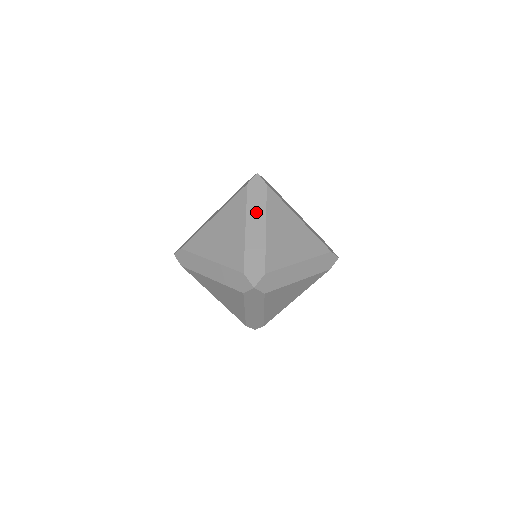
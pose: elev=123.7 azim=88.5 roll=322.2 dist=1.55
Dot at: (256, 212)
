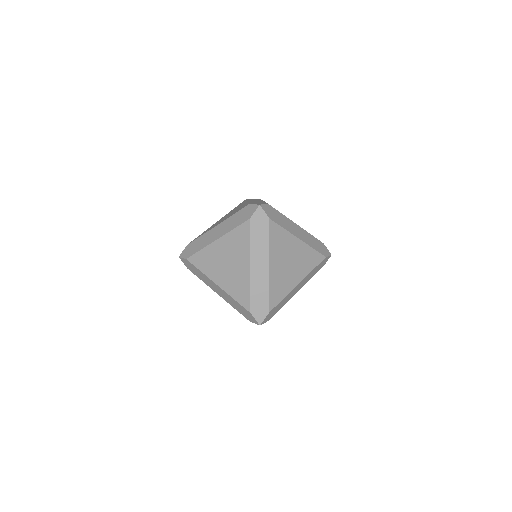
Dot at: occluded
